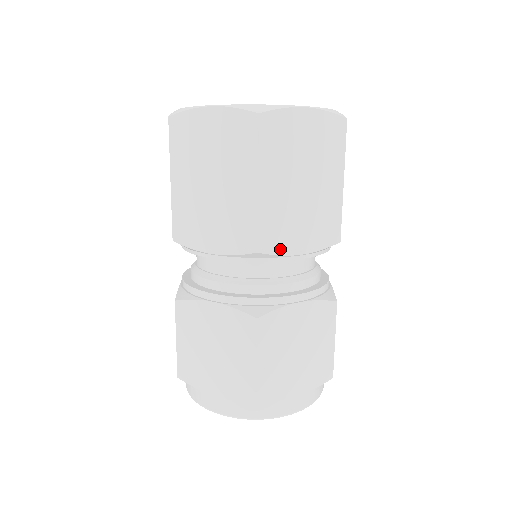
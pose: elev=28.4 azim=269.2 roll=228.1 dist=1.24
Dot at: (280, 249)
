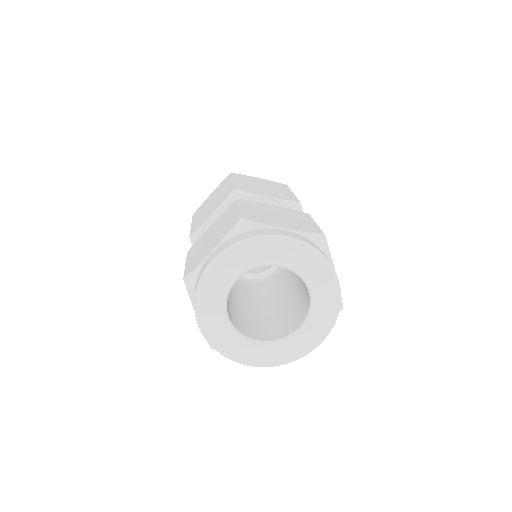
Dot at: (251, 192)
